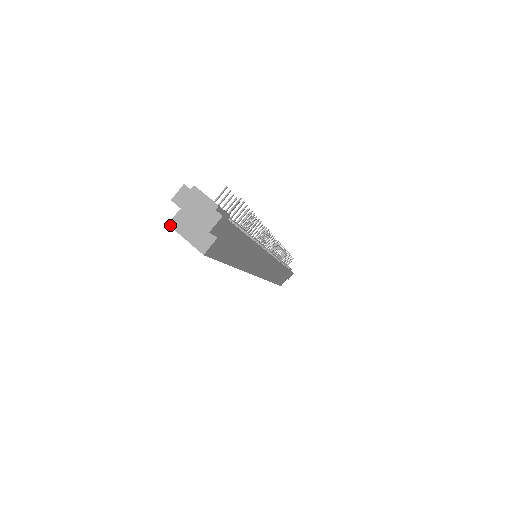
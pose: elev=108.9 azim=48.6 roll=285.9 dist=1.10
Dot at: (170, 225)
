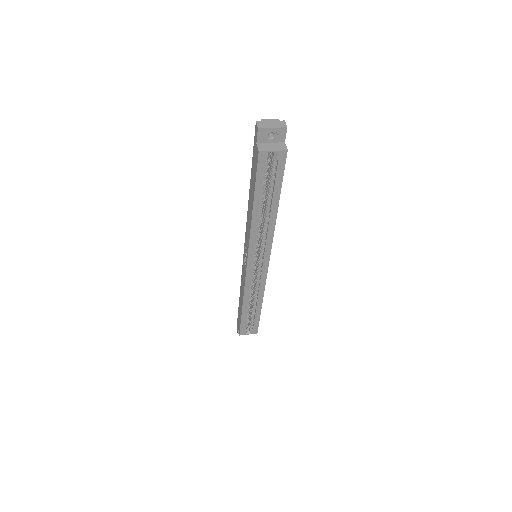
Dot at: (260, 151)
